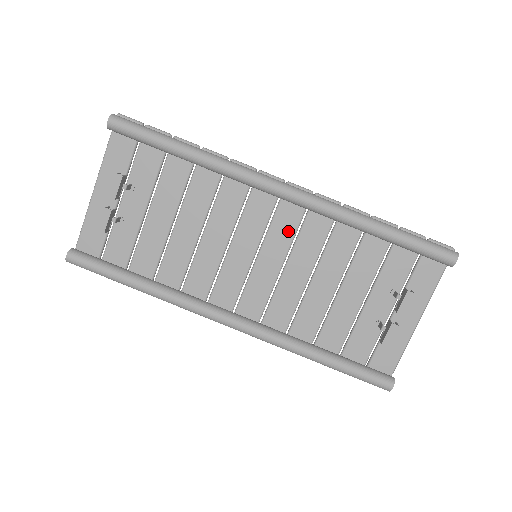
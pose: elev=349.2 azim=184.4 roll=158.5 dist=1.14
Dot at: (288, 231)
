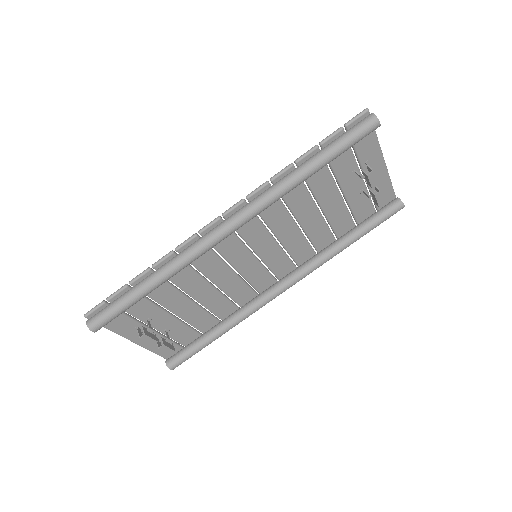
Dot at: (257, 229)
